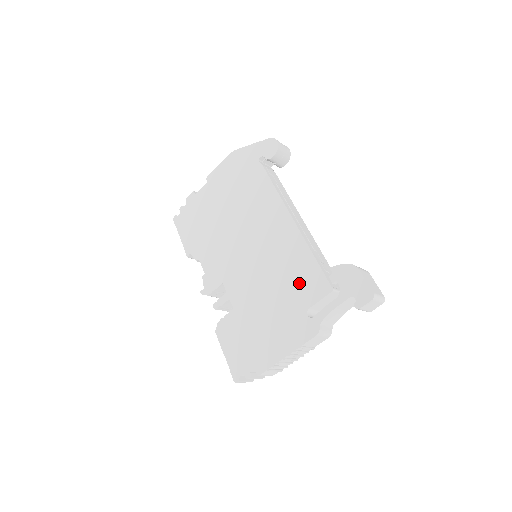
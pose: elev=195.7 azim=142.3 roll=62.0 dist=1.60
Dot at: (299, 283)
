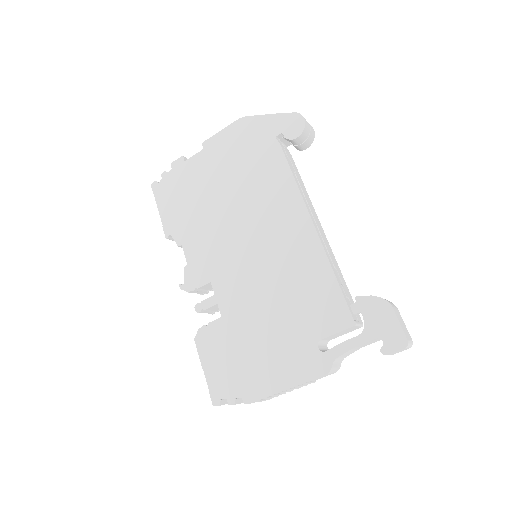
Dot at: (312, 306)
